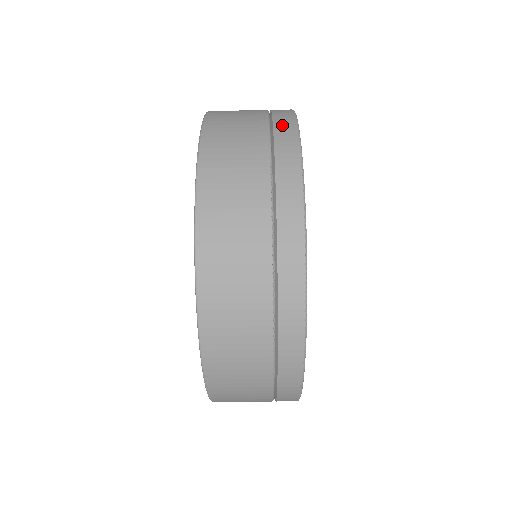
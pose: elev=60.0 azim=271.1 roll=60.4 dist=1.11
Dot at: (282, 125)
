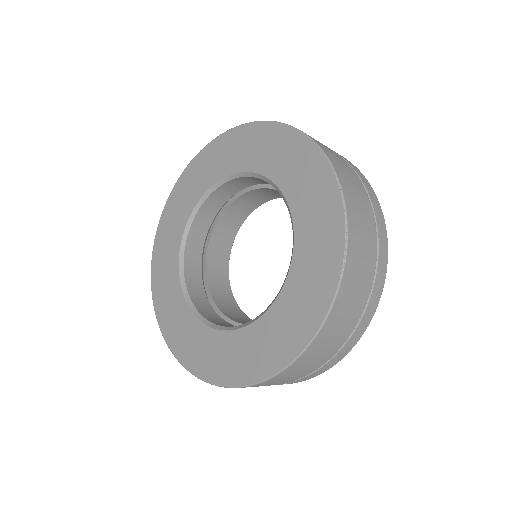
Dot at: (383, 249)
